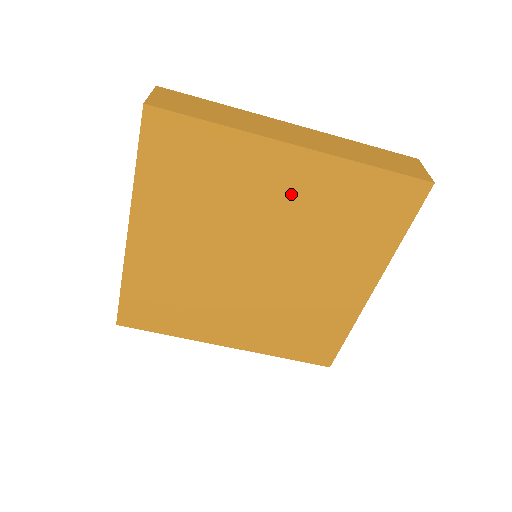
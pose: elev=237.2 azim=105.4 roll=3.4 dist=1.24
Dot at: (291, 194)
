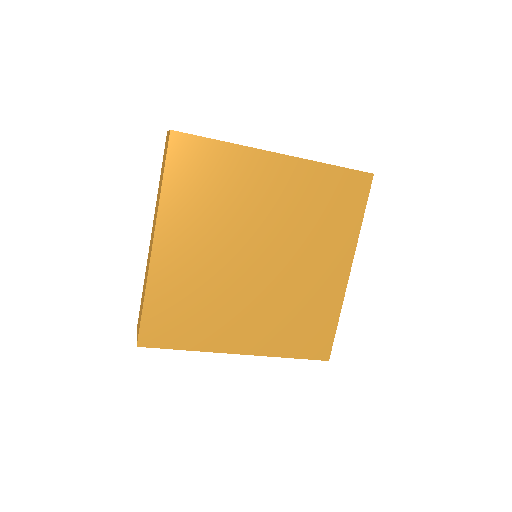
Dot at: (279, 193)
